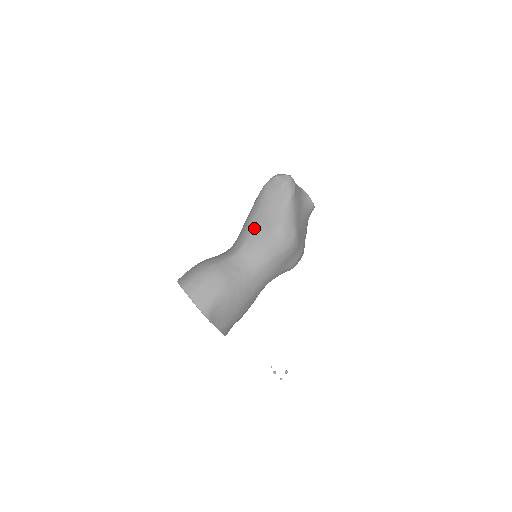
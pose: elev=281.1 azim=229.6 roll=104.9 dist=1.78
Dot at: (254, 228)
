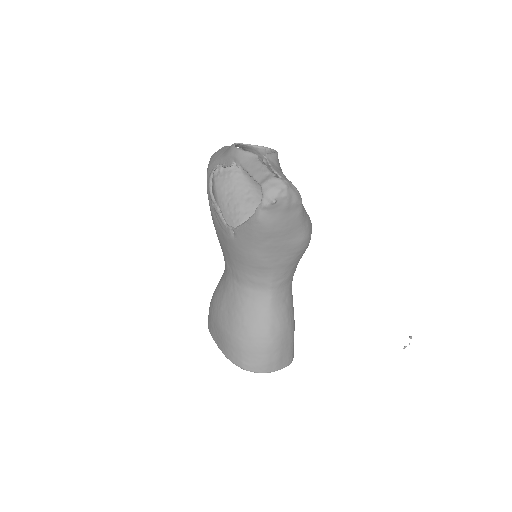
Dot at: (275, 263)
